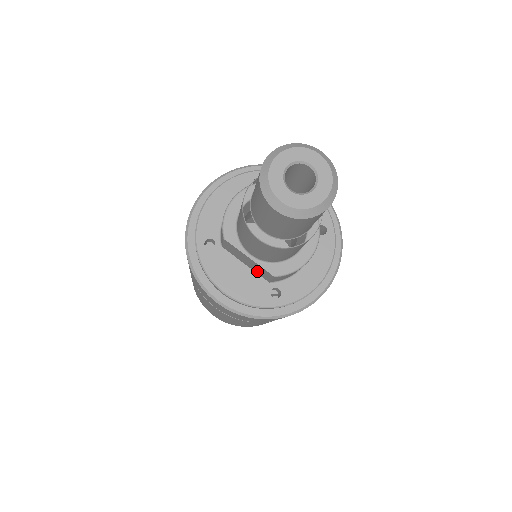
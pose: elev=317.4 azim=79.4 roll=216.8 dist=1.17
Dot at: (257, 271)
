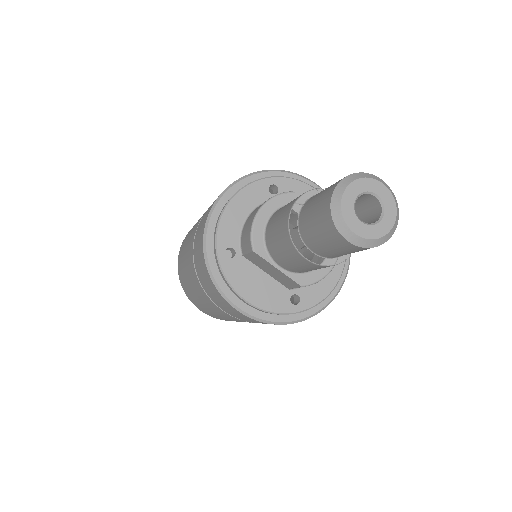
Dot at: (279, 279)
